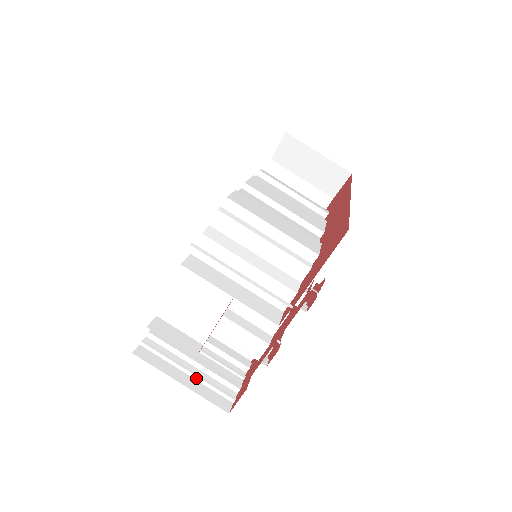
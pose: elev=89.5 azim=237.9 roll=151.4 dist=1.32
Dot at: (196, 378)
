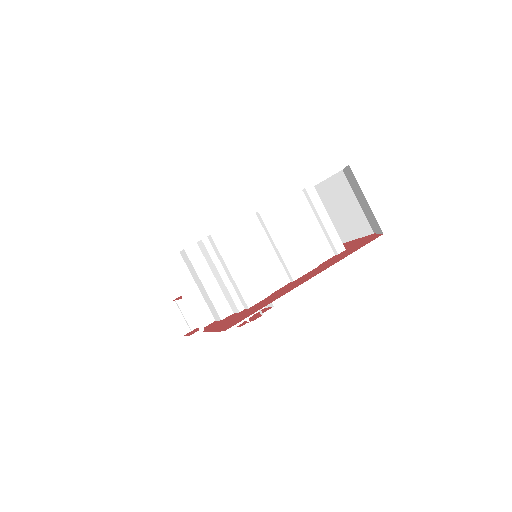
Dot at: (178, 305)
